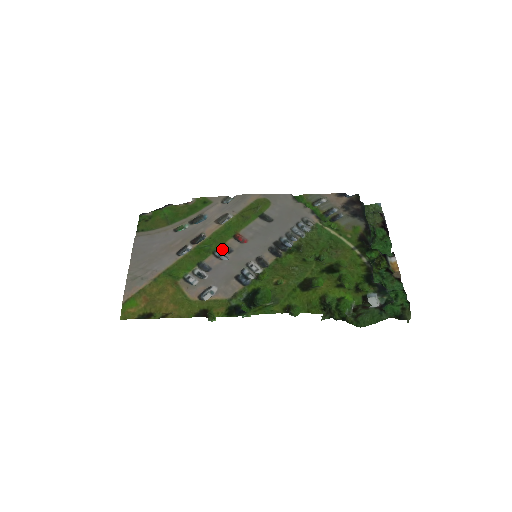
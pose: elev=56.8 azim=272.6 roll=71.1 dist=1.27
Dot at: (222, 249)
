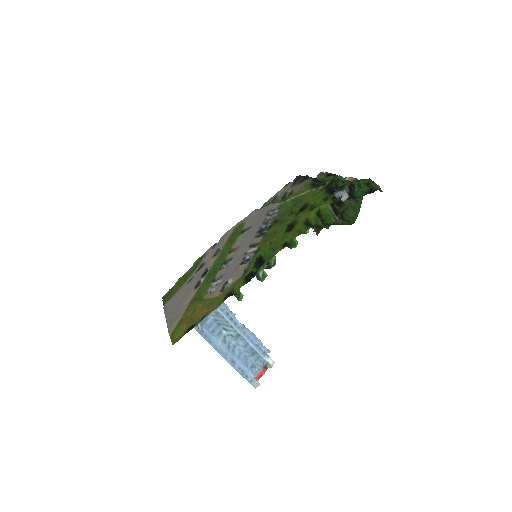
Dot at: (225, 264)
